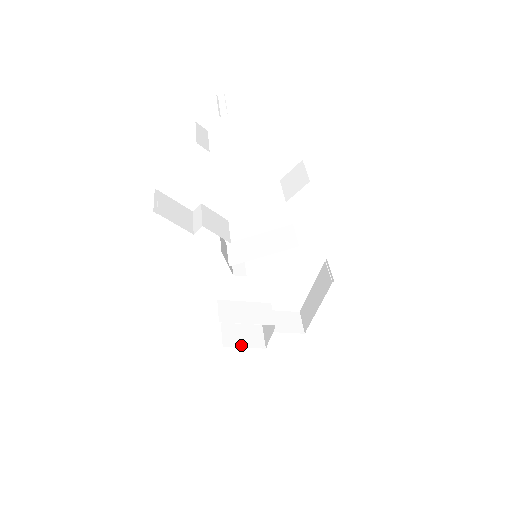
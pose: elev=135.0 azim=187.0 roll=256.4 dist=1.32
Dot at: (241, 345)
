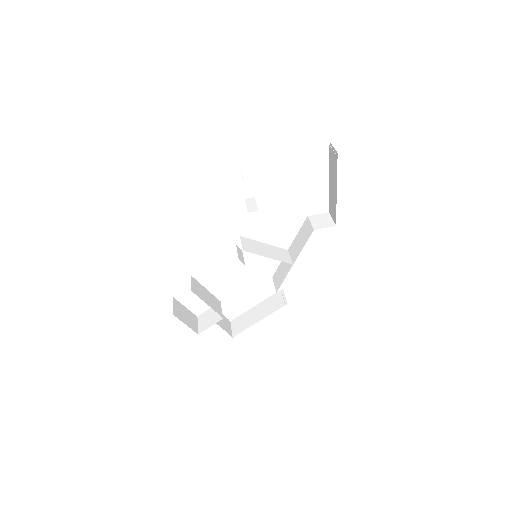
Dot at: (184, 321)
